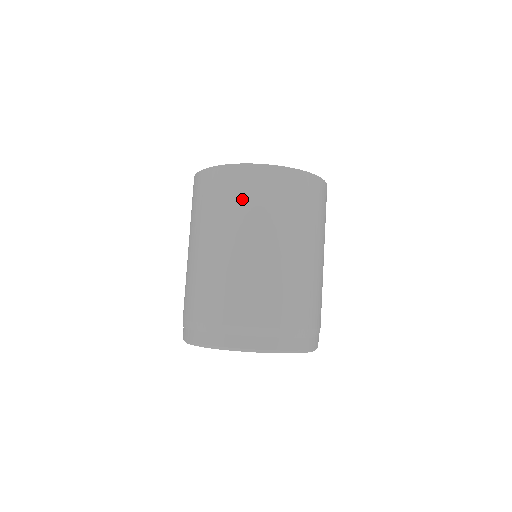
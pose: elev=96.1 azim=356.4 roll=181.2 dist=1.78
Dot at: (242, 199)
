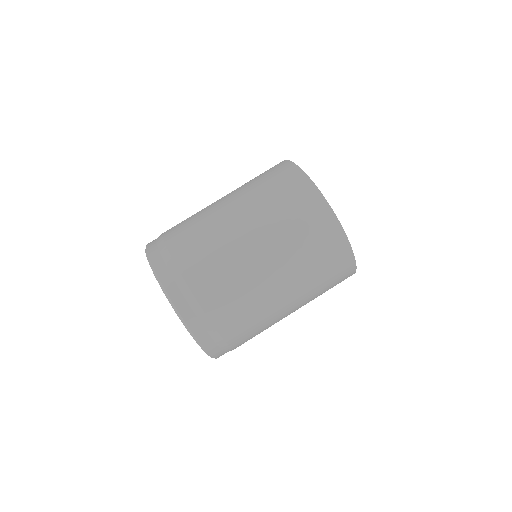
Dot at: (287, 206)
